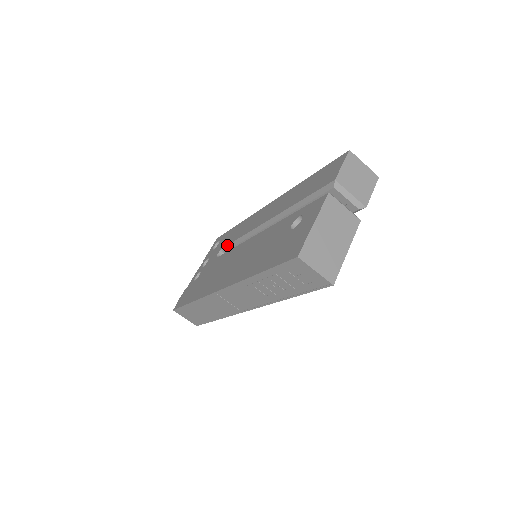
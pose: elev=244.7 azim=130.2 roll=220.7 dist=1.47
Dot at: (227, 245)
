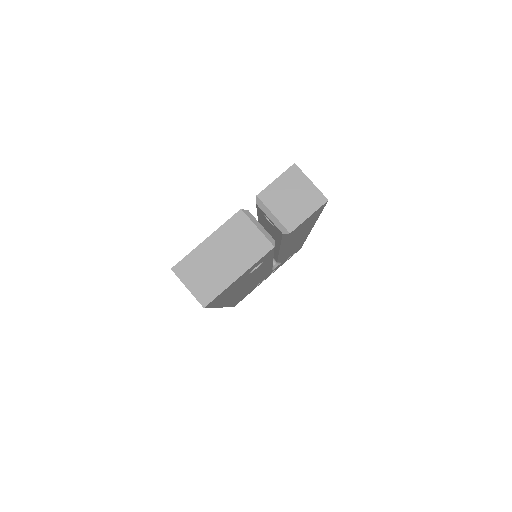
Dot at: occluded
